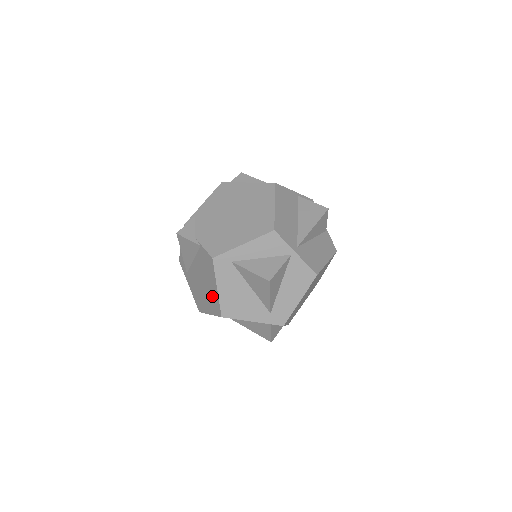
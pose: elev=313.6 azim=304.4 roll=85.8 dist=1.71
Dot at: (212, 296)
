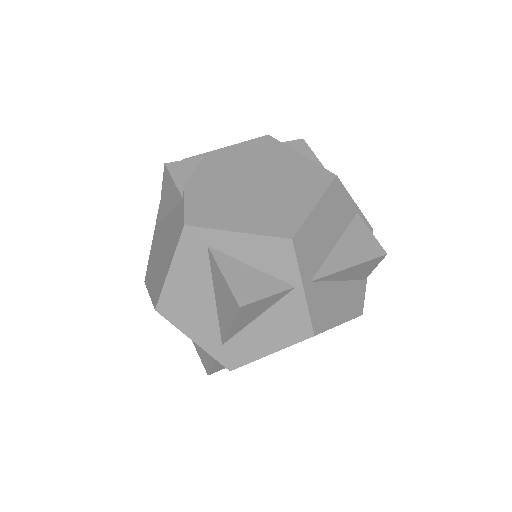
Dot at: (161, 274)
